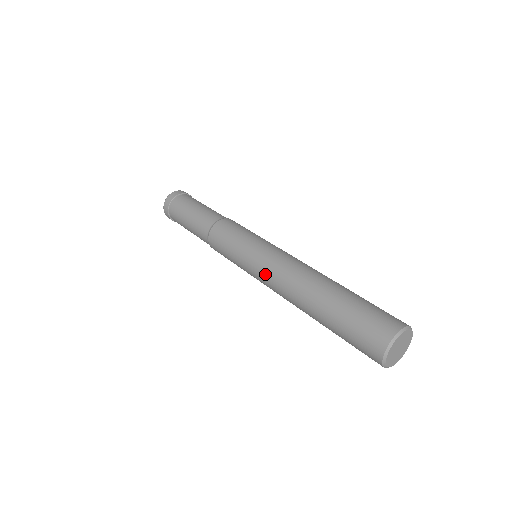
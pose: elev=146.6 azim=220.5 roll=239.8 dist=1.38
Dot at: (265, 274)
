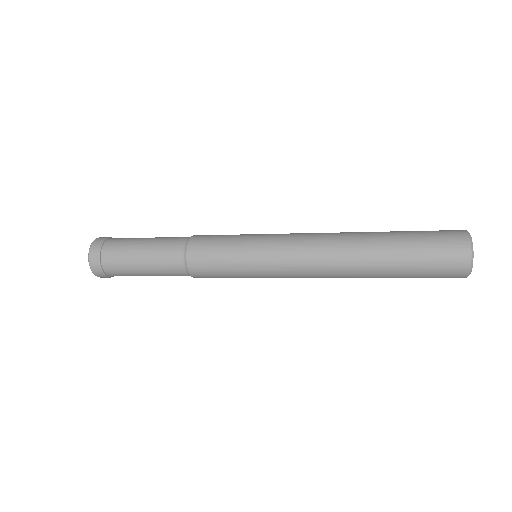
Dot at: (294, 236)
